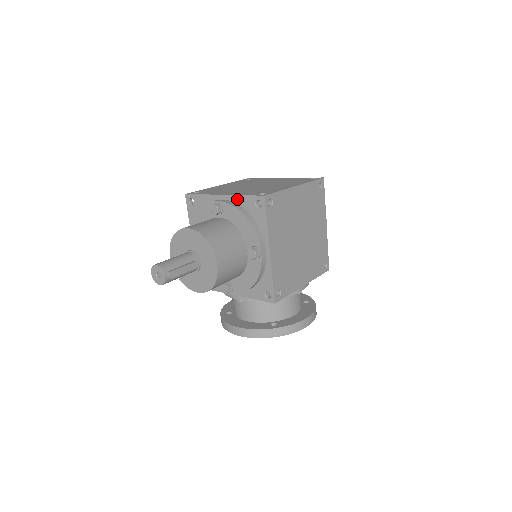
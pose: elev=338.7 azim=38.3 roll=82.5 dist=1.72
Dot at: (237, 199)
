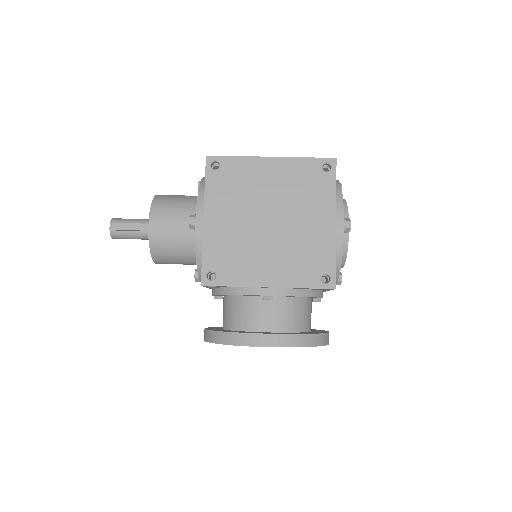
Dot at: occluded
